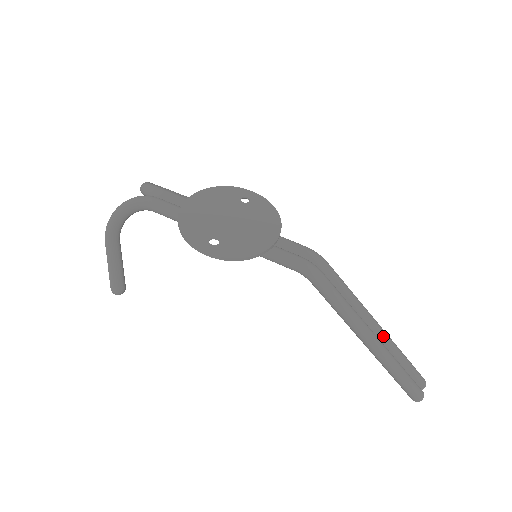
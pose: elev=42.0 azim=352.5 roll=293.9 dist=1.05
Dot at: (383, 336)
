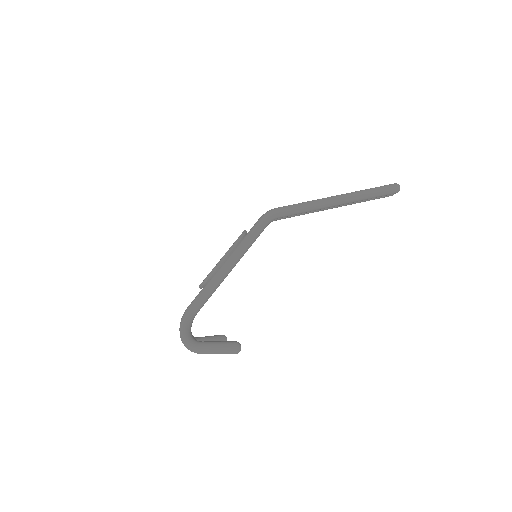
Dot at: occluded
